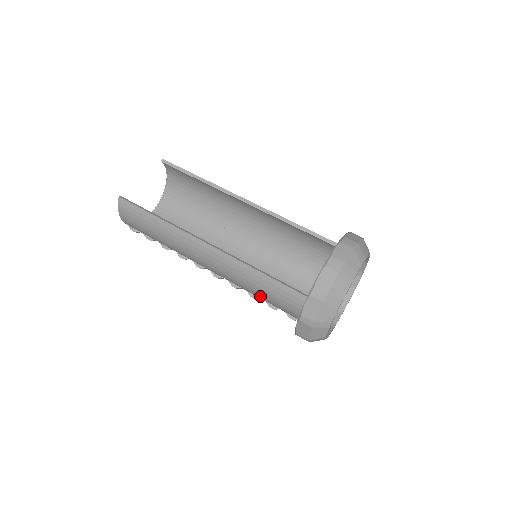
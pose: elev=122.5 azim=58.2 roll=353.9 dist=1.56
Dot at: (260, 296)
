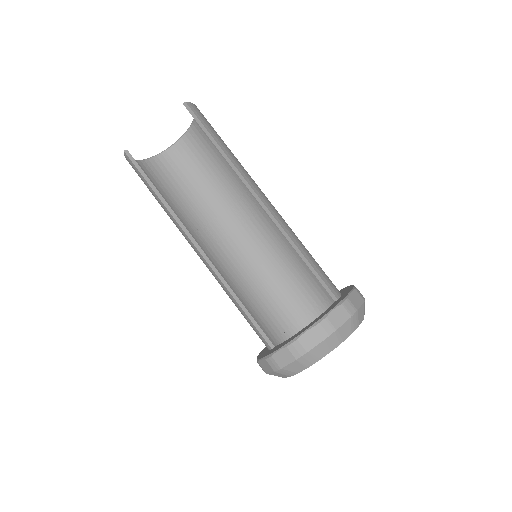
Dot at: occluded
